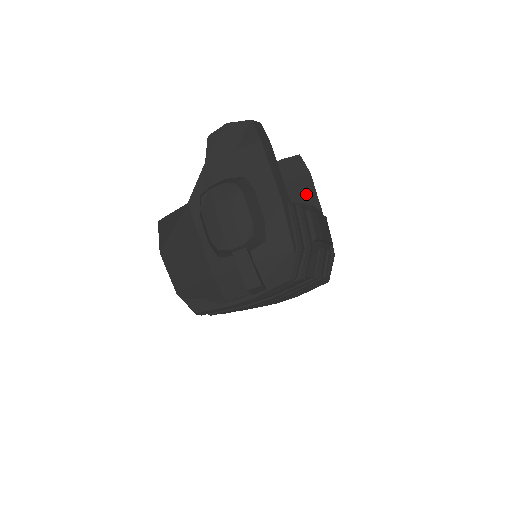
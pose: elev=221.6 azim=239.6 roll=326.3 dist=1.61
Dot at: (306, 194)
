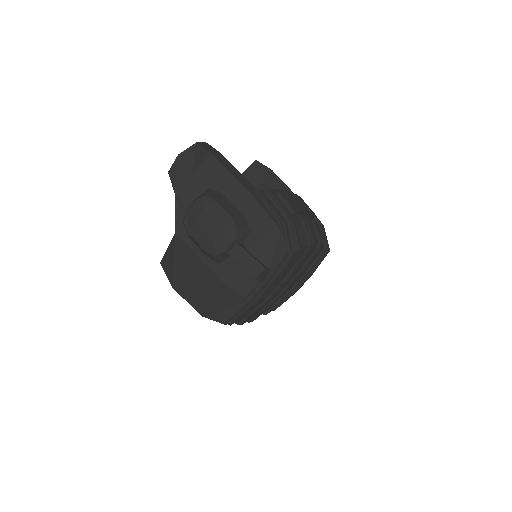
Dot at: occluded
